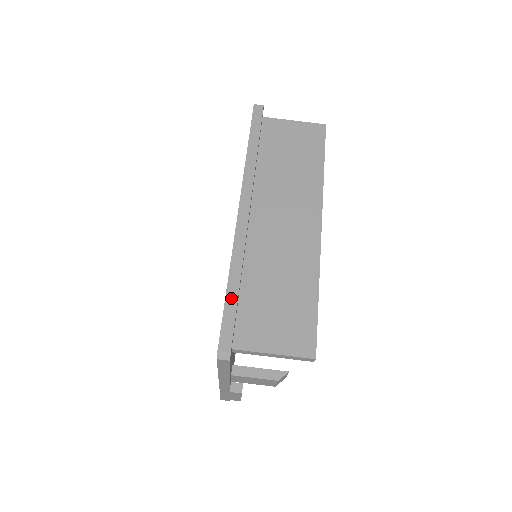
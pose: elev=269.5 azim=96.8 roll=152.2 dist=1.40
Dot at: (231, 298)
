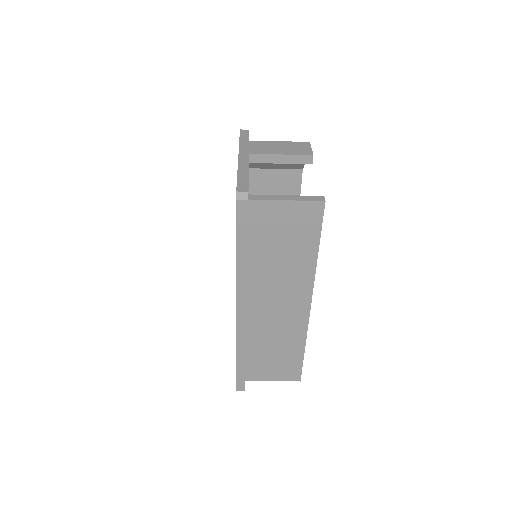
Dot at: (240, 367)
